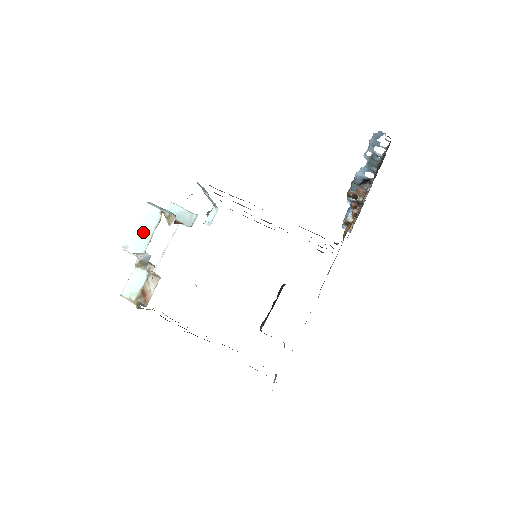
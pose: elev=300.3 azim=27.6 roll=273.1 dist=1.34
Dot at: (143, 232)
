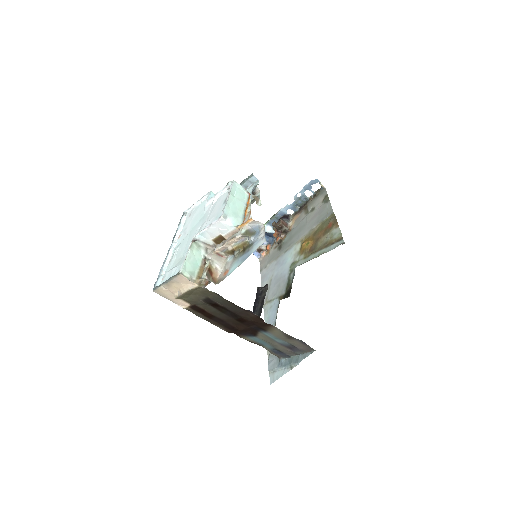
Dot at: (237, 206)
